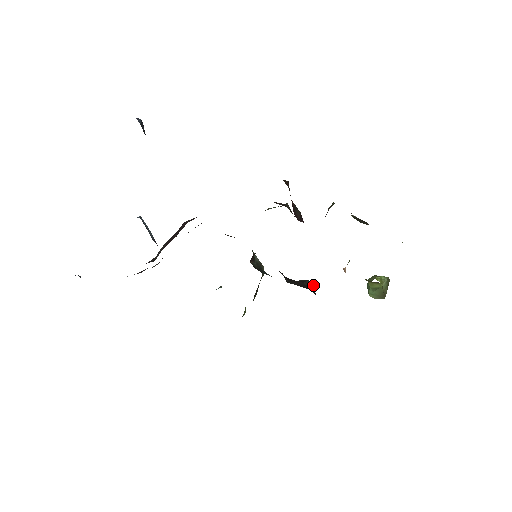
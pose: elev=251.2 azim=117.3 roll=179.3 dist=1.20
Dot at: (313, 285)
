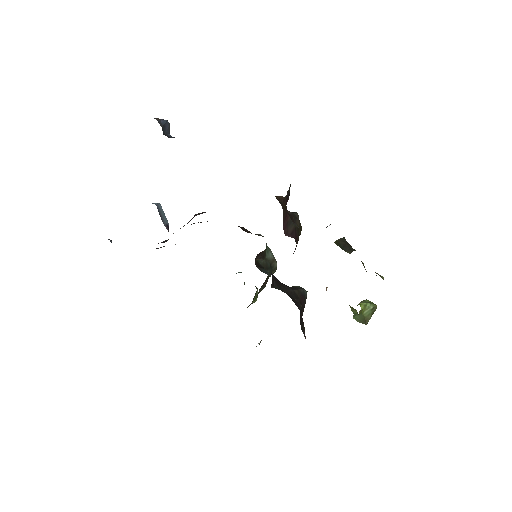
Dot at: (305, 294)
